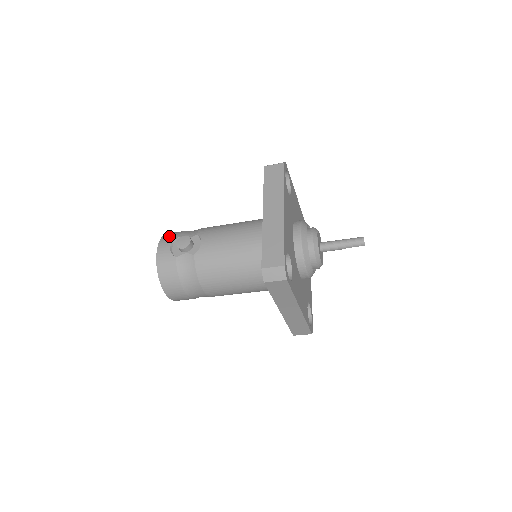
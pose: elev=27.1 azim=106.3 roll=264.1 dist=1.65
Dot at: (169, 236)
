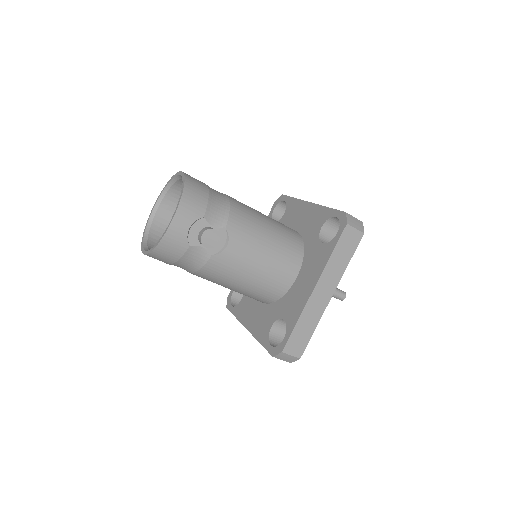
Dot at: (192, 204)
